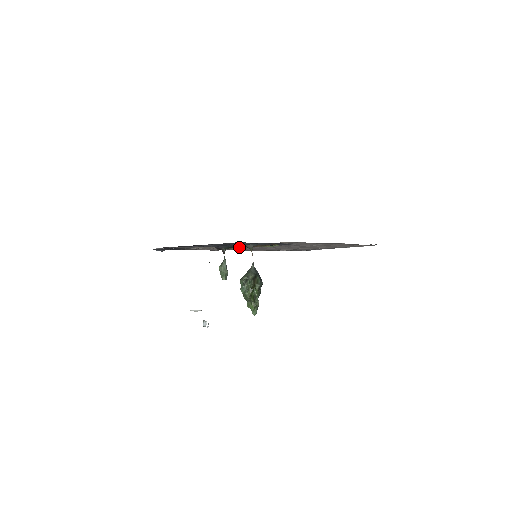
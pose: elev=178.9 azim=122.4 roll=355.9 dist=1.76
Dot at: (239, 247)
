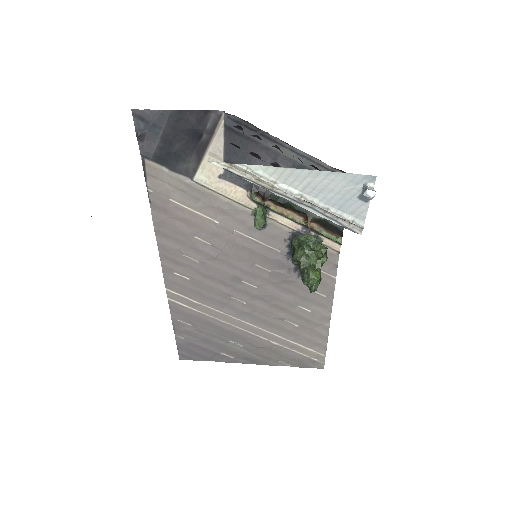
Dot at: (294, 207)
